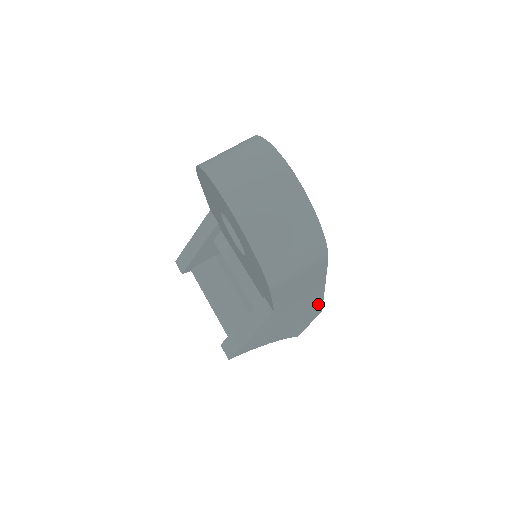
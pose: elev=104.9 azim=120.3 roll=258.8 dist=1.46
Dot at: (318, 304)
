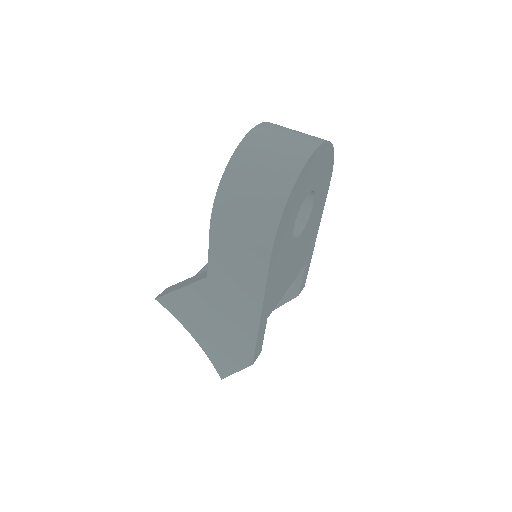
Dot at: (251, 340)
